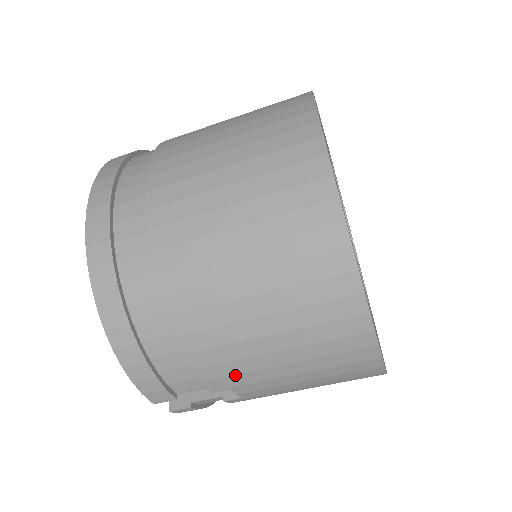
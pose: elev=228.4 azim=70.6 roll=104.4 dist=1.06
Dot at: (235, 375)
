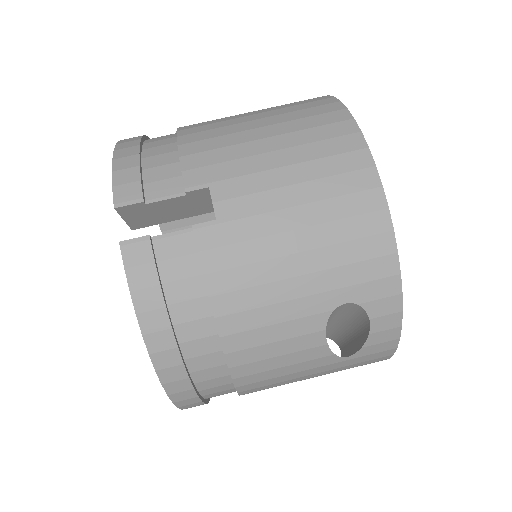
Dot at: (219, 164)
